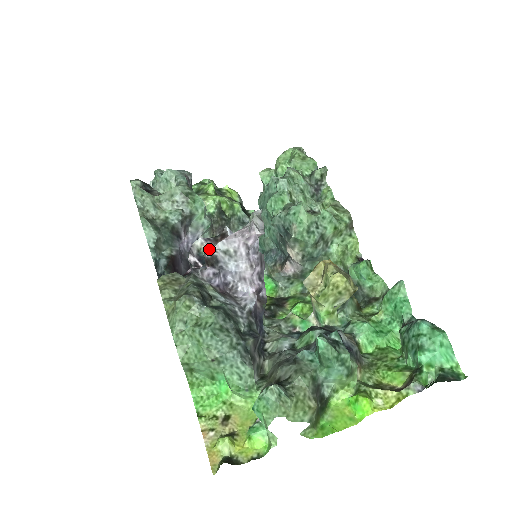
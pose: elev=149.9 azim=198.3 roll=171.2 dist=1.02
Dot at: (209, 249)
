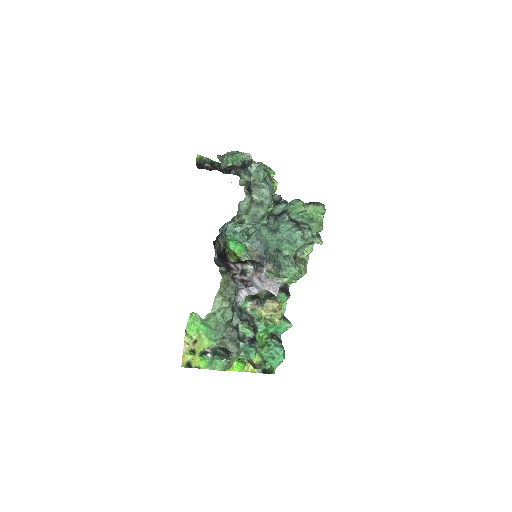
Dot at: (253, 284)
